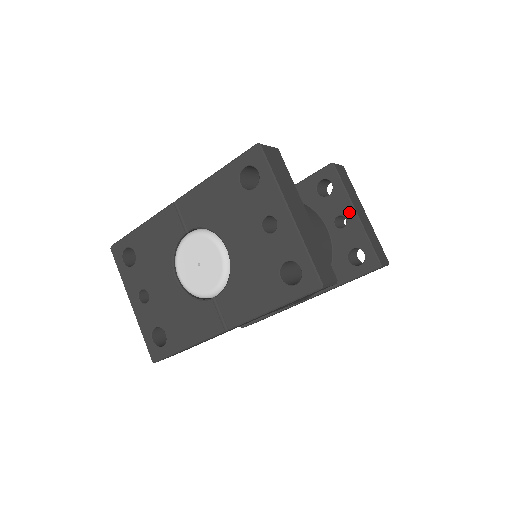
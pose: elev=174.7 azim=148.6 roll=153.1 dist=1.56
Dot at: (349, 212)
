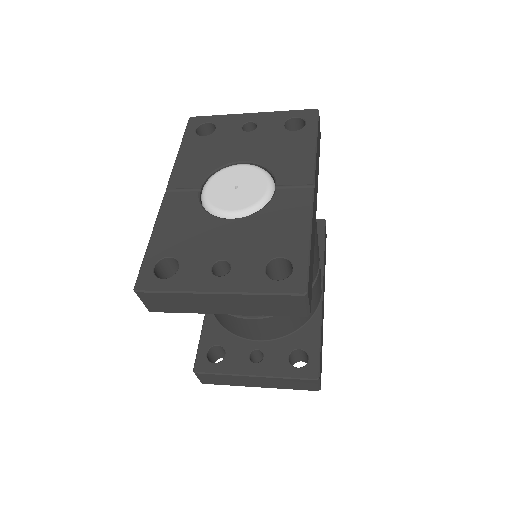
Dot at: occluded
